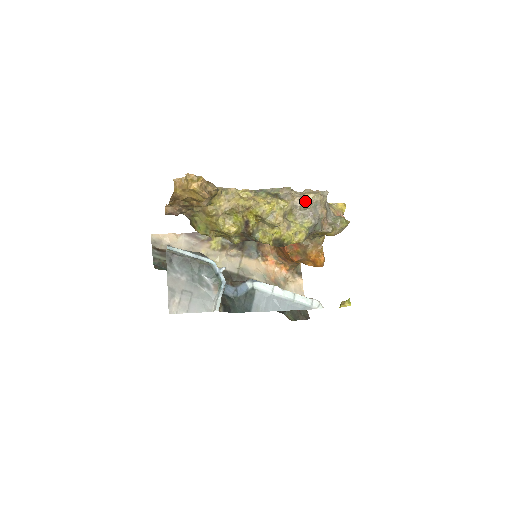
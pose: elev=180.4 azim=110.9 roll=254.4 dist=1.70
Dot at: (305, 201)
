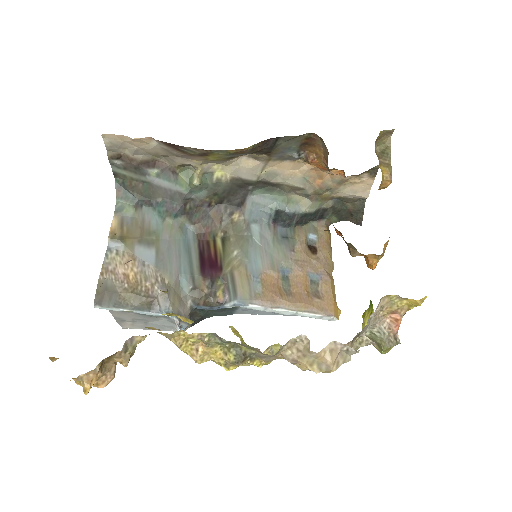
Dot at: (299, 365)
